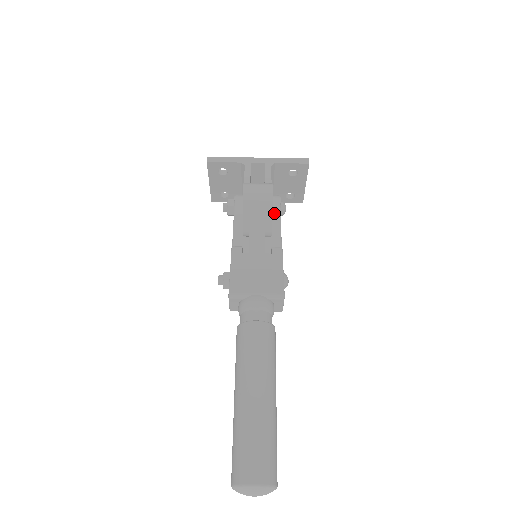
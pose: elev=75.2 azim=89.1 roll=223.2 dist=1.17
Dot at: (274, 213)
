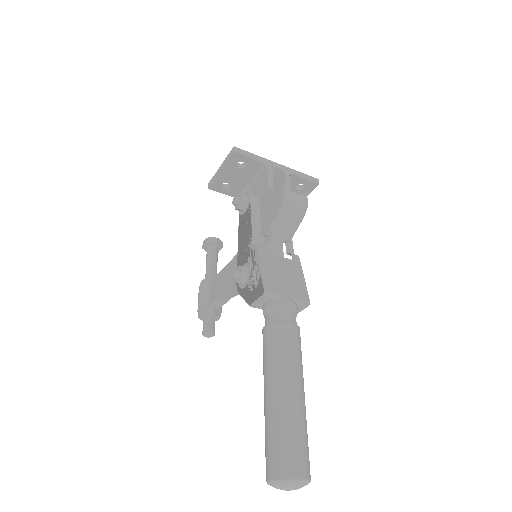
Dot at: occluded
